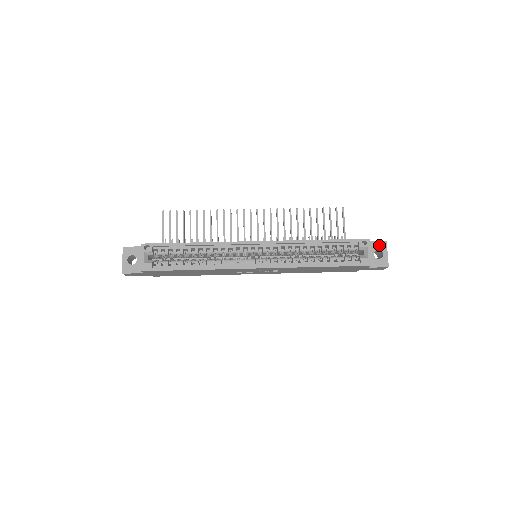
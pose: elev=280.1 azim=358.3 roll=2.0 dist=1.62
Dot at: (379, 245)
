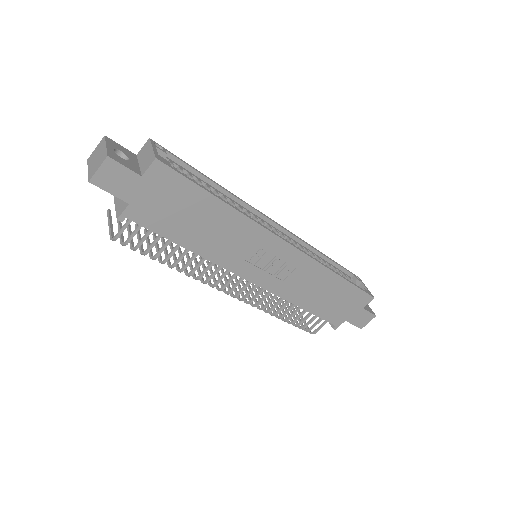
Dot at: occluded
